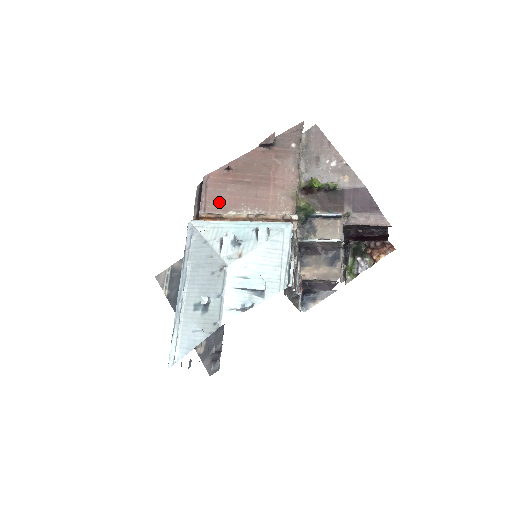
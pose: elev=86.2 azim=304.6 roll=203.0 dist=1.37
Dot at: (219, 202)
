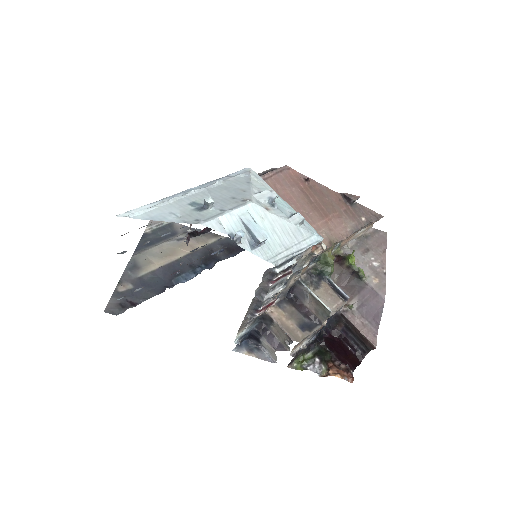
Dot at: (279, 187)
